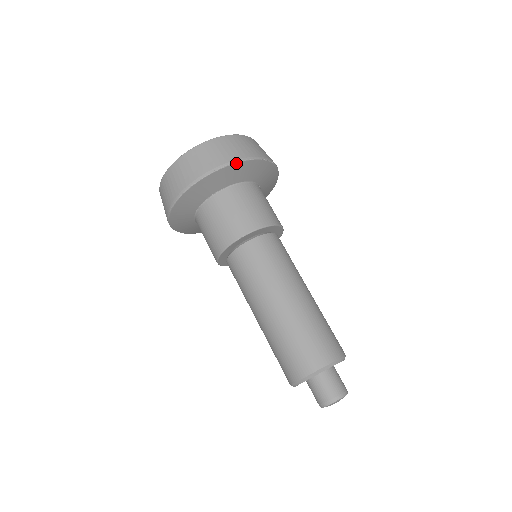
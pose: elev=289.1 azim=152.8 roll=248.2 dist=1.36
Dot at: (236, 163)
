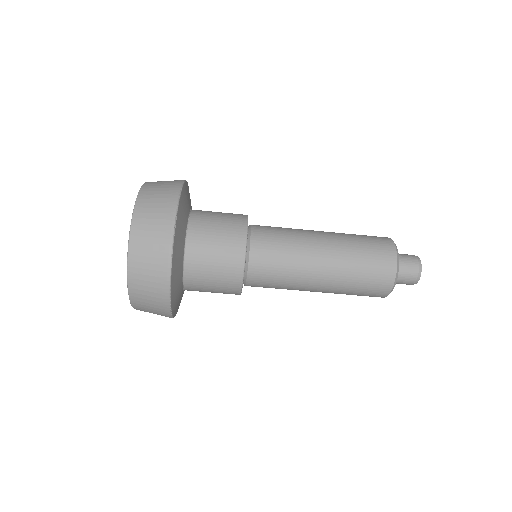
Dot at: (171, 281)
